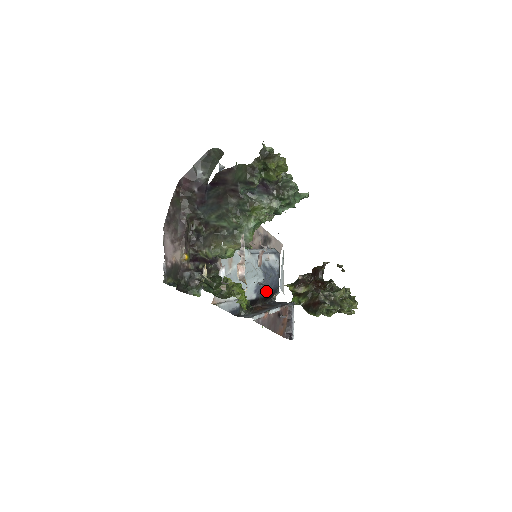
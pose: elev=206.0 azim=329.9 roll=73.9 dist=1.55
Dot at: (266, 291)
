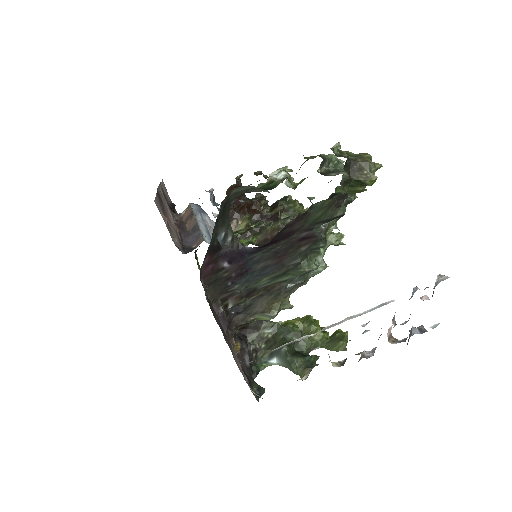
Dot at: occluded
